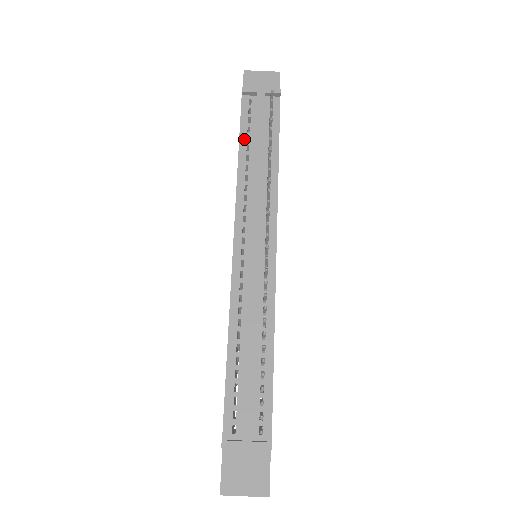
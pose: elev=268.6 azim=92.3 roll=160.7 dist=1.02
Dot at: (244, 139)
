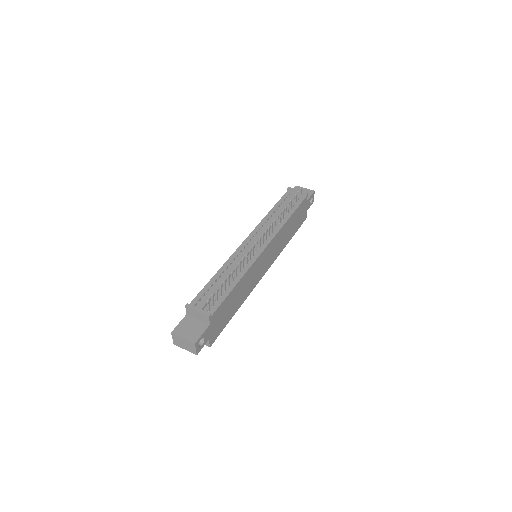
Dot at: (277, 205)
